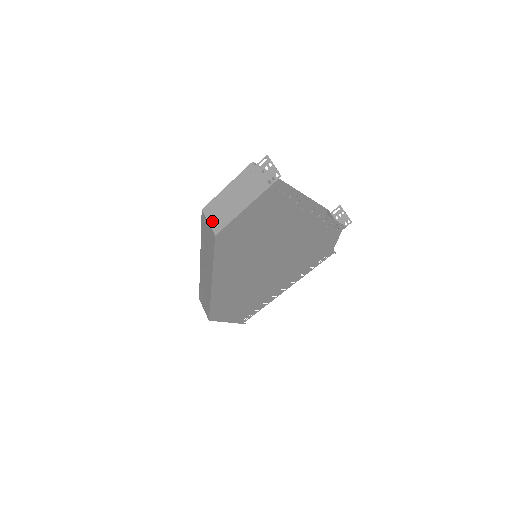
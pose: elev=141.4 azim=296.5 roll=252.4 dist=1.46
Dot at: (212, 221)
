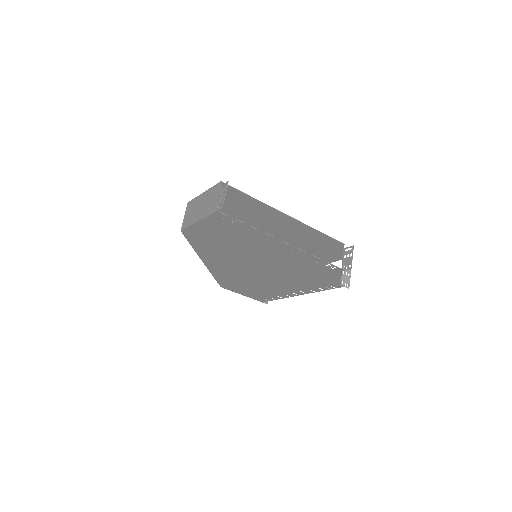
Dot at: (185, 217)
